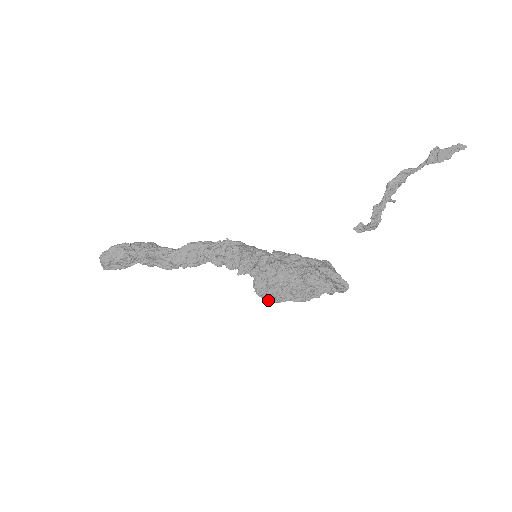
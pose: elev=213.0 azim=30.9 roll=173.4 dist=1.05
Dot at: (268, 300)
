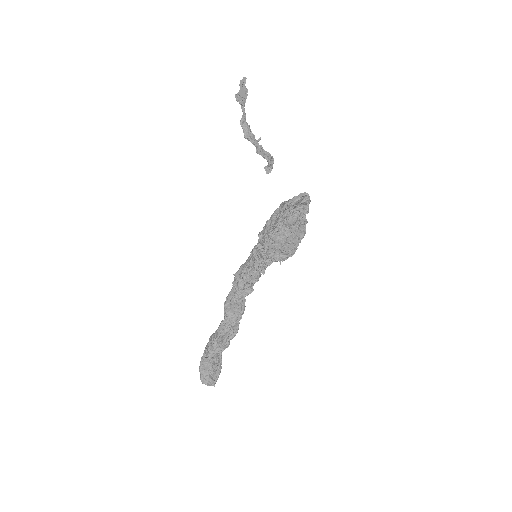
Dot at: (291, 255)
